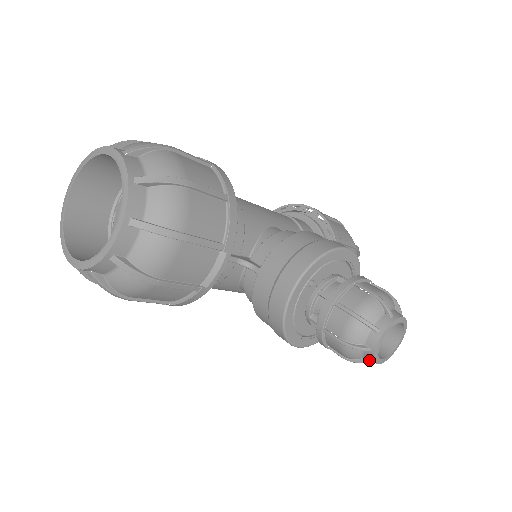
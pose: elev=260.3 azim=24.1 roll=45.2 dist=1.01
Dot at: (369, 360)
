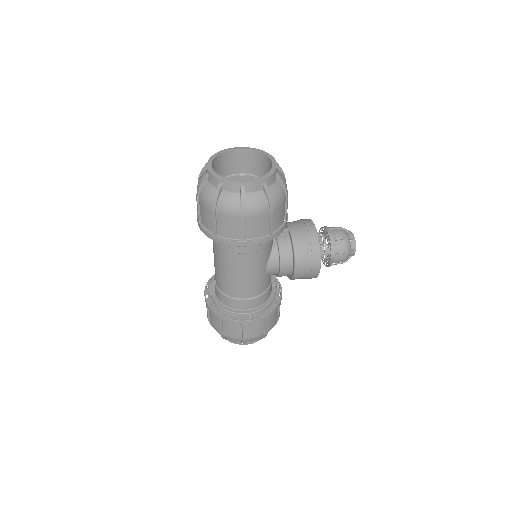
Dot at: (353, 248)
